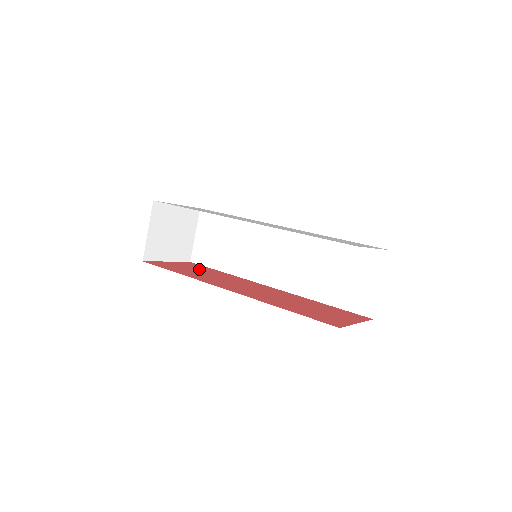
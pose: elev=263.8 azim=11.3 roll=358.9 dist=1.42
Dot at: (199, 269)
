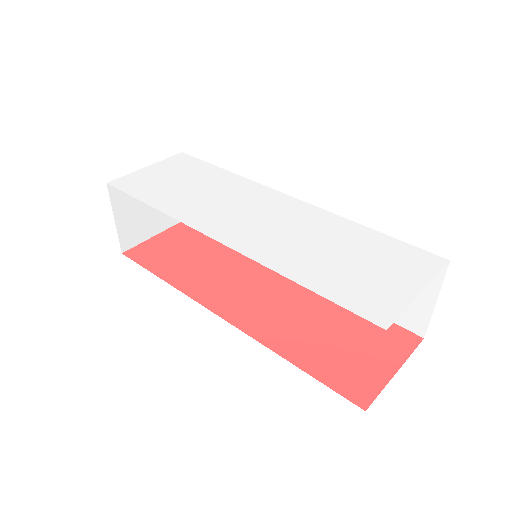
Dot at: (195, 245)
